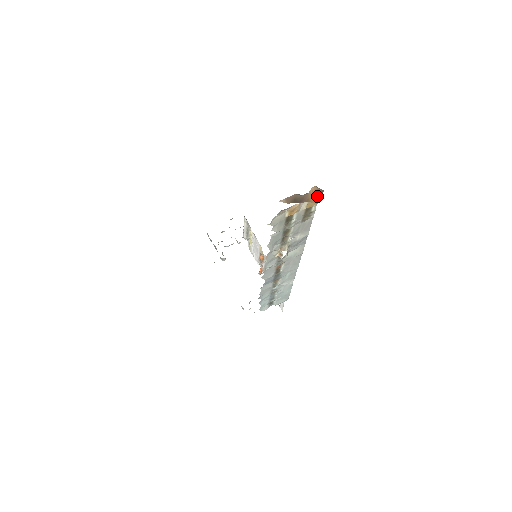
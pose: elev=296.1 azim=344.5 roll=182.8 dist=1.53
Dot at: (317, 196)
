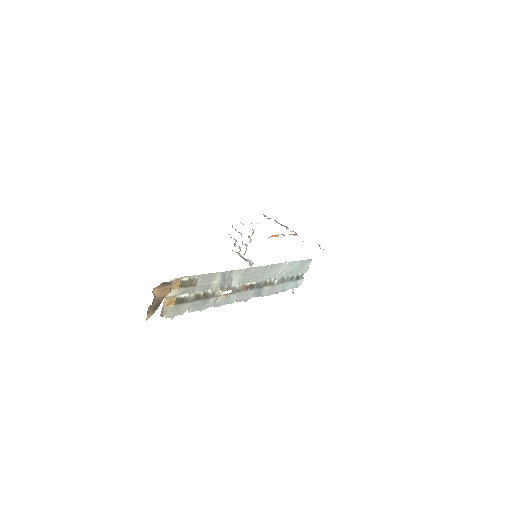
Dot at: (166, 287)
